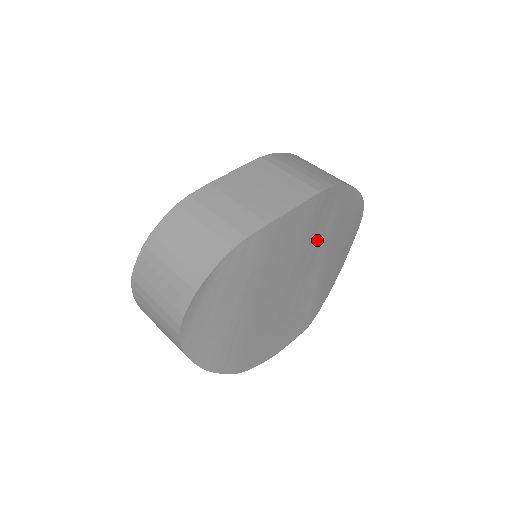
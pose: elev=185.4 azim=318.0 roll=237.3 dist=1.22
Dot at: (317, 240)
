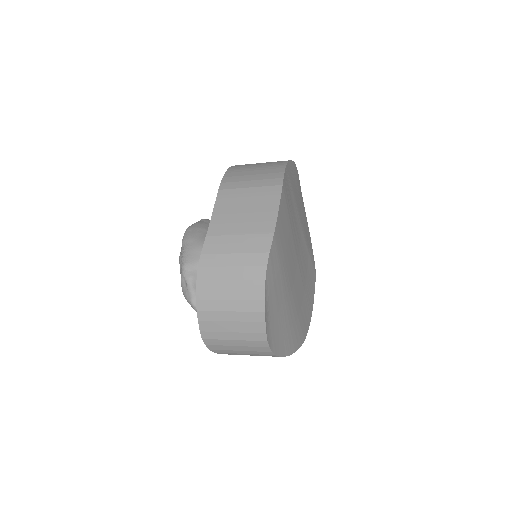
Dot at: (293, 215)
